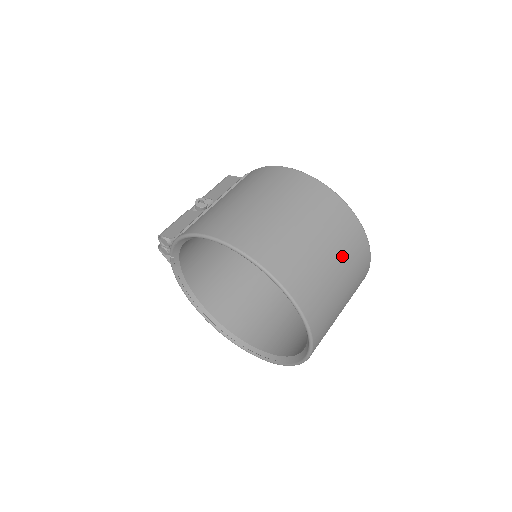
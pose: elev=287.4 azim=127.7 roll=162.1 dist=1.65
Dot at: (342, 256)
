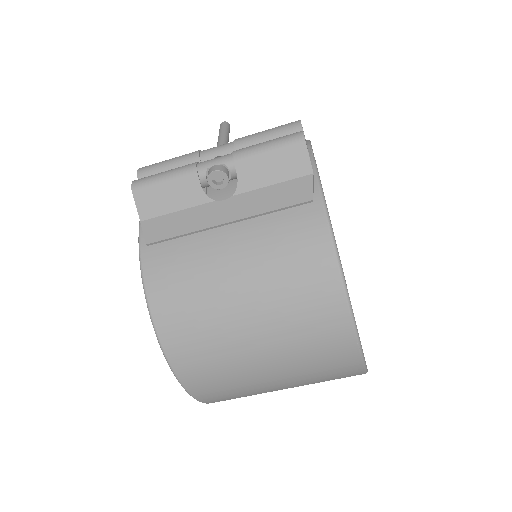
Dot at: occluded
